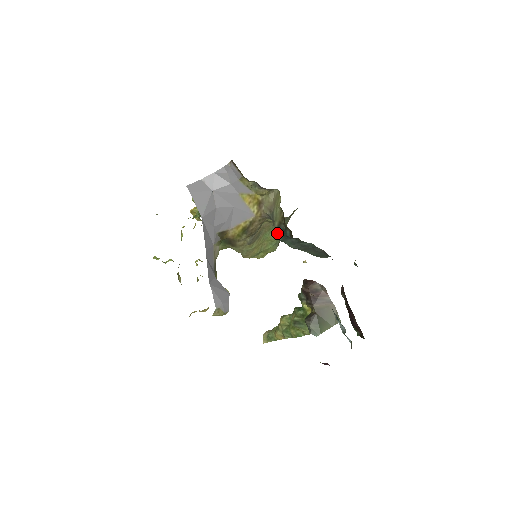
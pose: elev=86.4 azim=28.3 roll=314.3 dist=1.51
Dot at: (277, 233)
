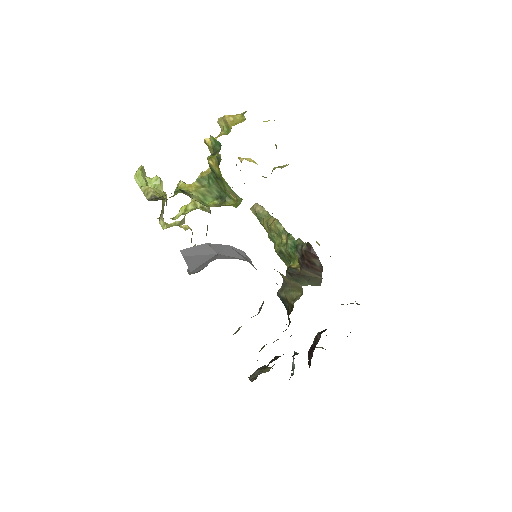
Dot at: (280, 297)
